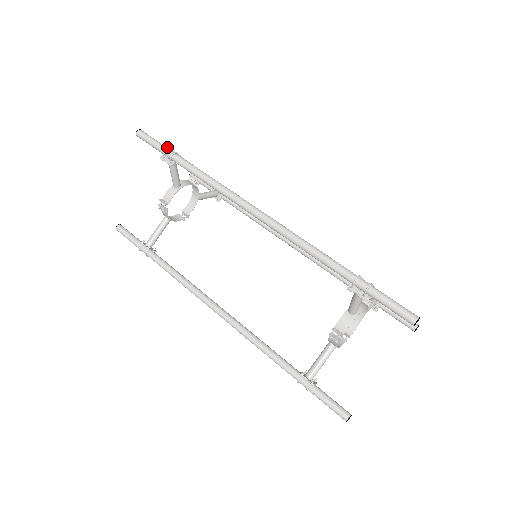
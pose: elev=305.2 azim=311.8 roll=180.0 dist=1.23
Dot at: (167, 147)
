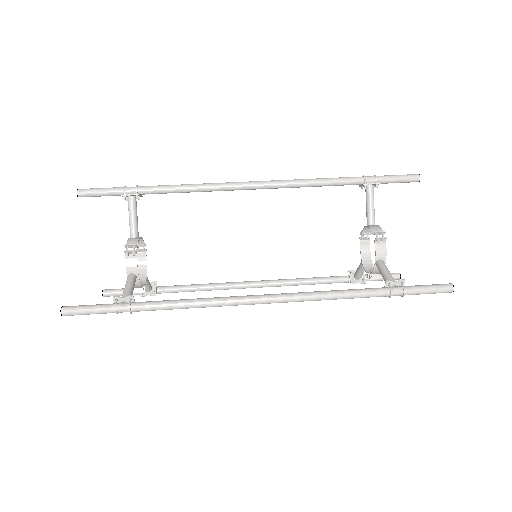
Dot at: (125, 186)
